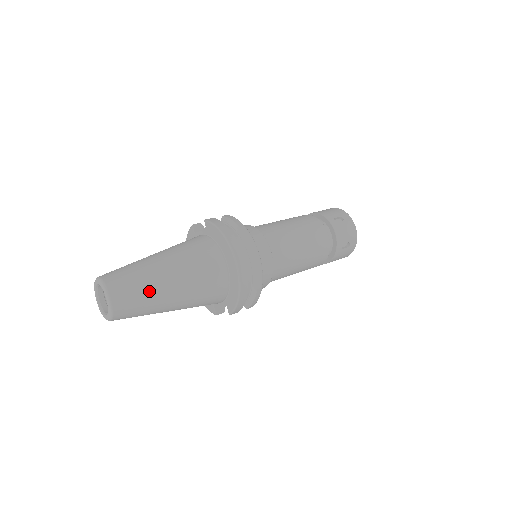
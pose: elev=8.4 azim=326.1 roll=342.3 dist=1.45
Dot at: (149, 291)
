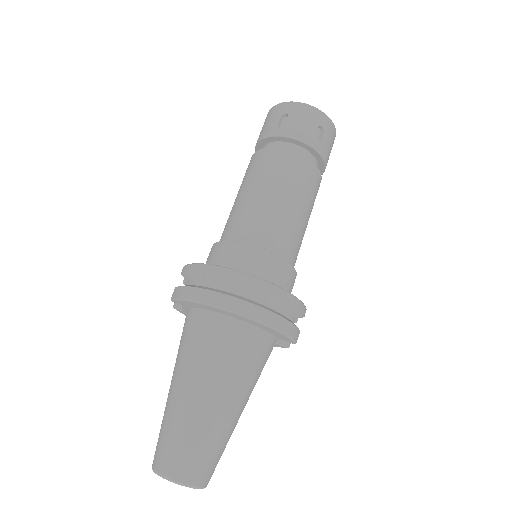
Dot at: (200, 432)
